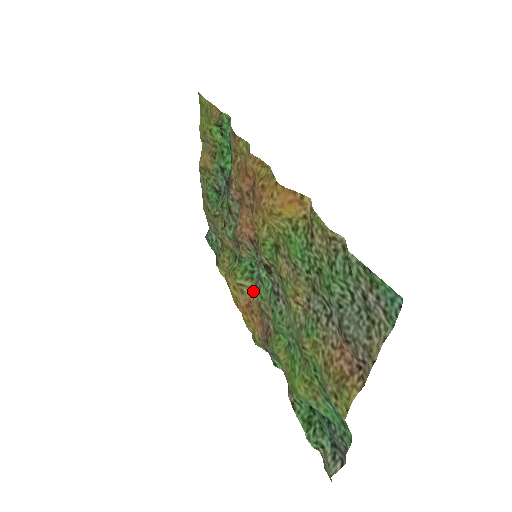
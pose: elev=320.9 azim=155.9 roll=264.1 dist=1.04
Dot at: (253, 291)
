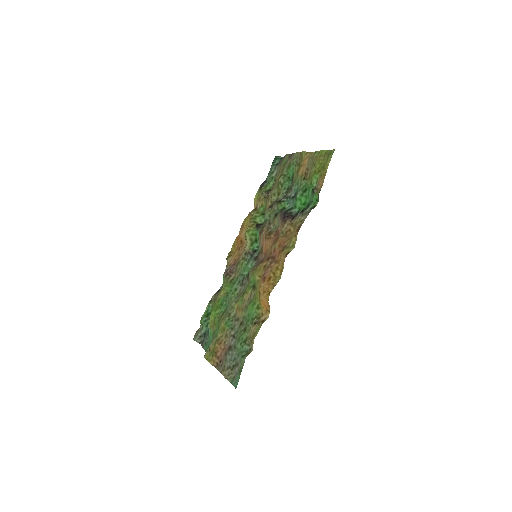
Dot at: (244, 253)
